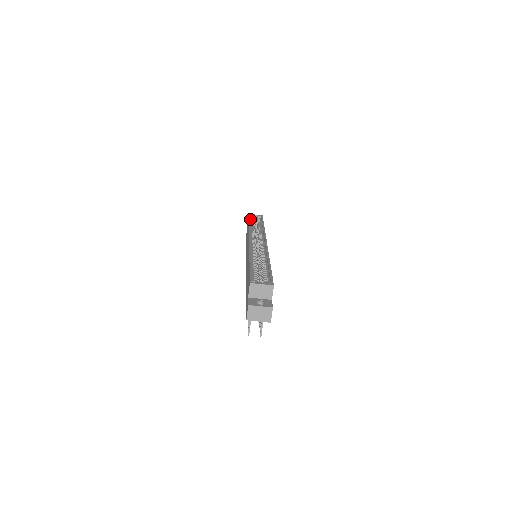
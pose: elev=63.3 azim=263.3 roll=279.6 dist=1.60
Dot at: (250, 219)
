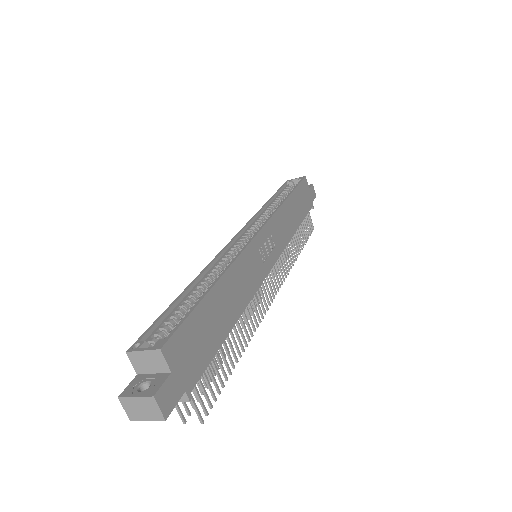
Dot at: (282, 190)
